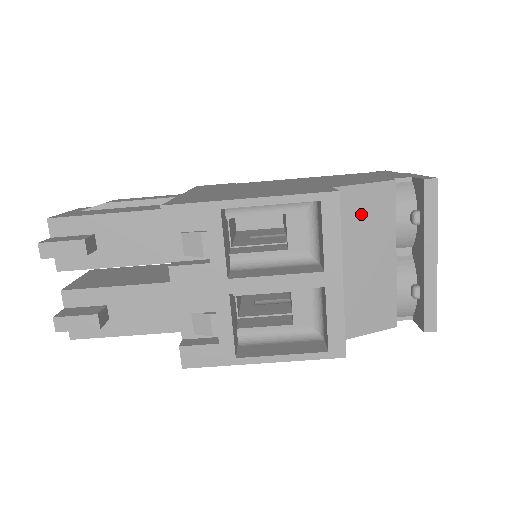
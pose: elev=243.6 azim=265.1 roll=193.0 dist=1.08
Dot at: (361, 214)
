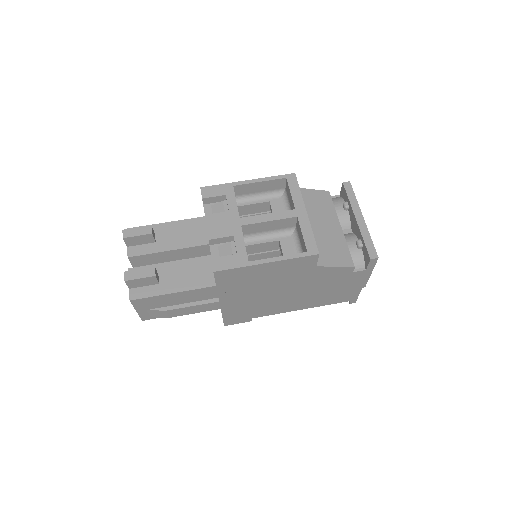
Dot at: (313, 202)
